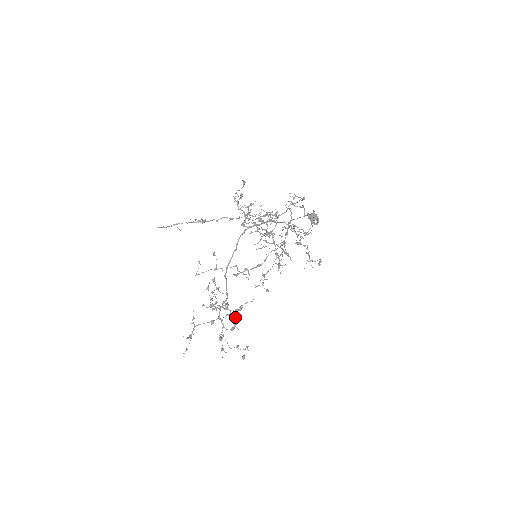
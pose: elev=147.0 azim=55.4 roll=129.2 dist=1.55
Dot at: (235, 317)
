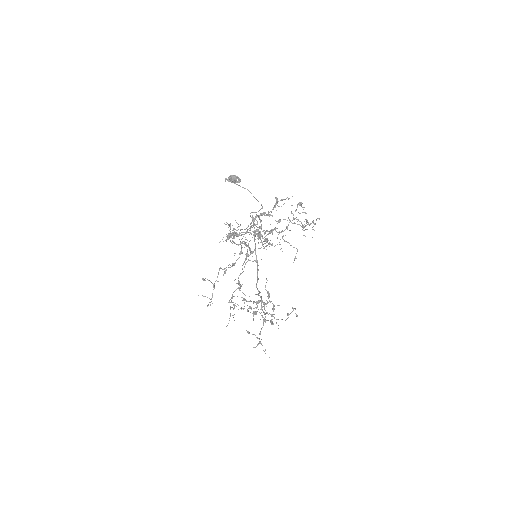
Dot at: (270, 302)
